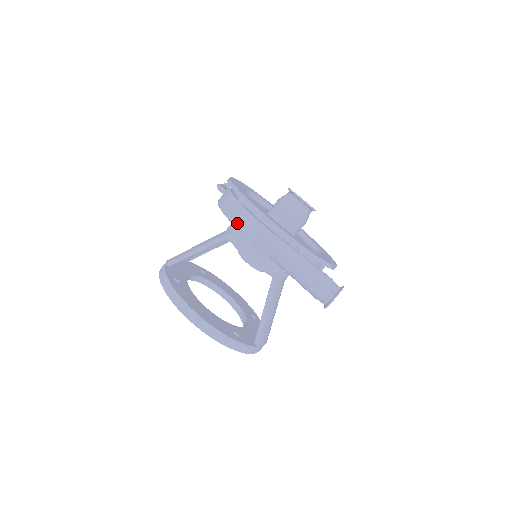
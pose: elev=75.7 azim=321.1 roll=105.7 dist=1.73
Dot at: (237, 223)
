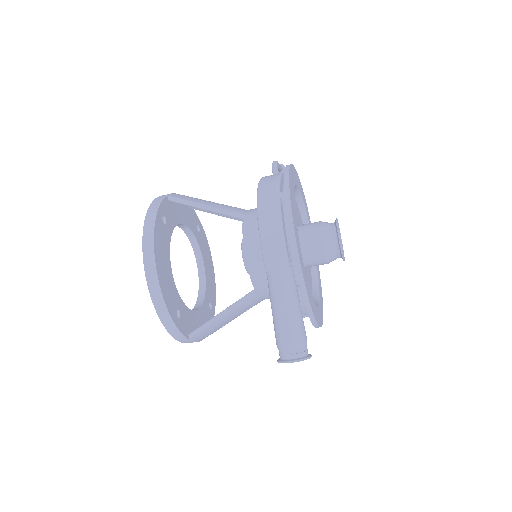
Dot at: (262, 215)
